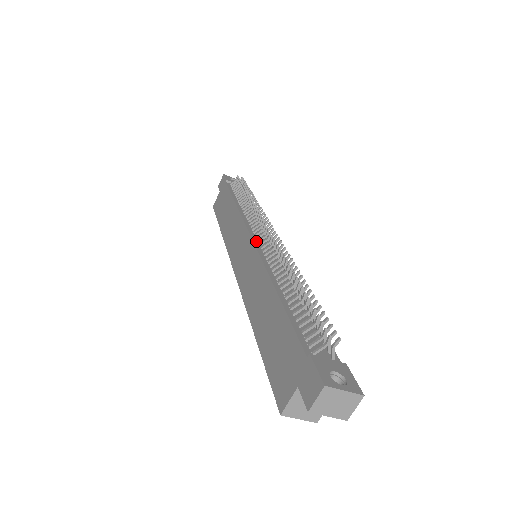
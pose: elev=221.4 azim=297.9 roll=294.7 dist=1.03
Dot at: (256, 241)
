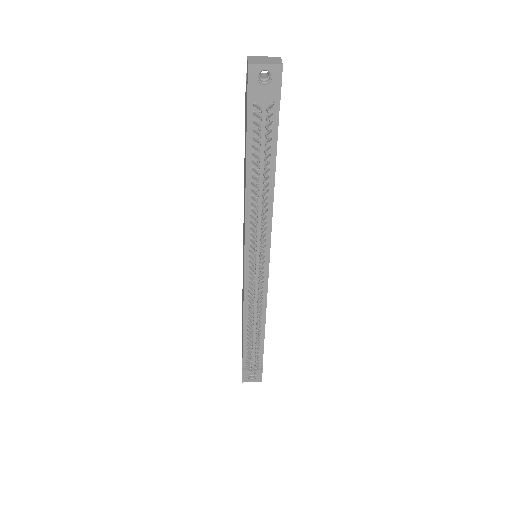
Dot at: (247, 272)
